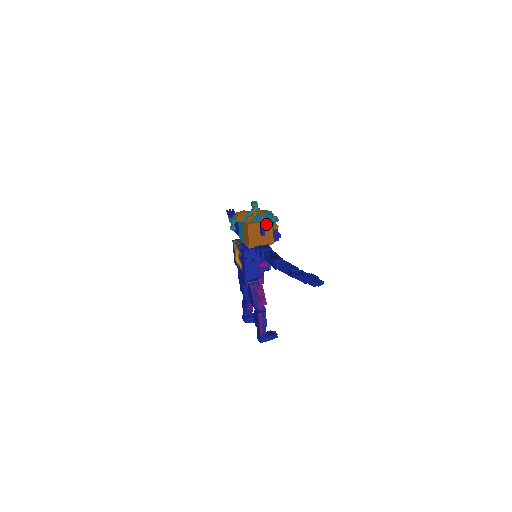
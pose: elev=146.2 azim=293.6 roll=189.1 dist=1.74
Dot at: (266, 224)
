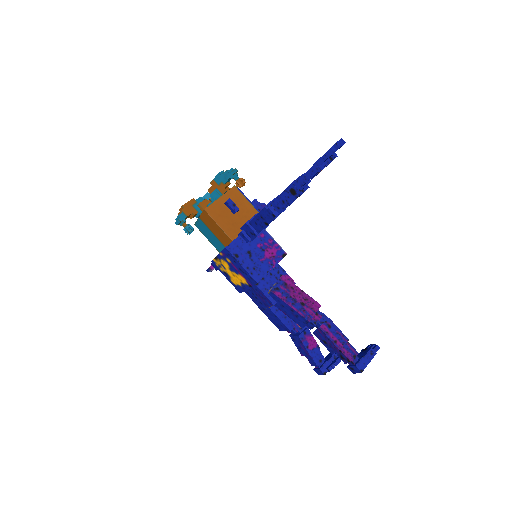
Dot at: (230, 196)
